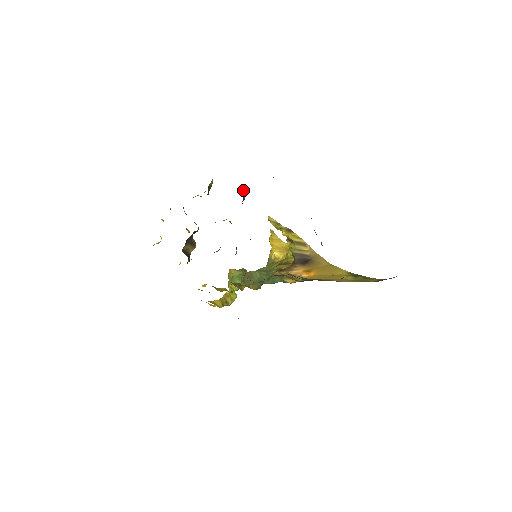
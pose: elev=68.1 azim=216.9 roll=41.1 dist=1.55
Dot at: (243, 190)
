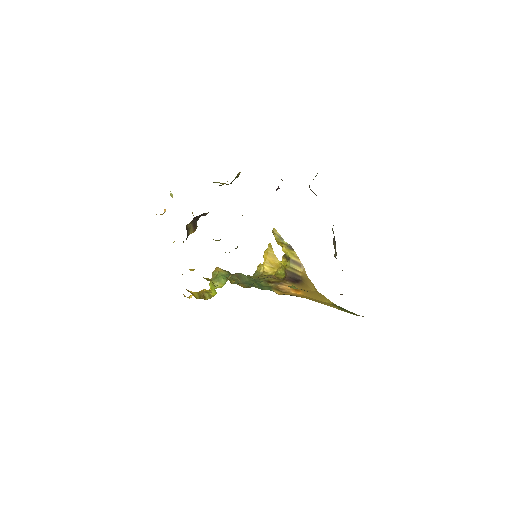
Dot at: occluded
